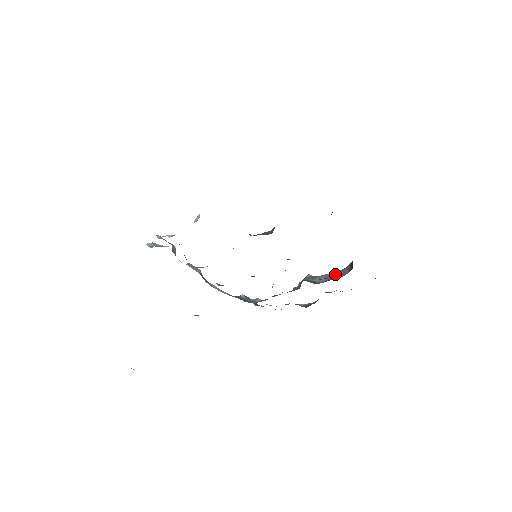
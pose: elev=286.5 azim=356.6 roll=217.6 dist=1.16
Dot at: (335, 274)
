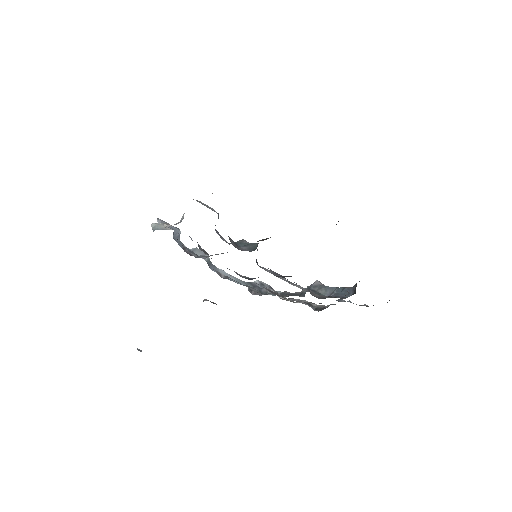
Dot at: (340, 291)
